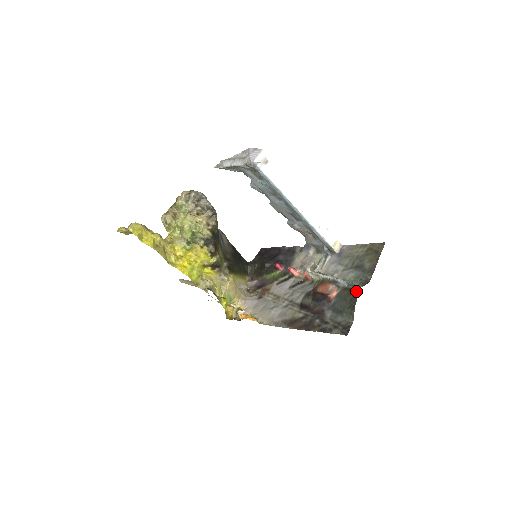
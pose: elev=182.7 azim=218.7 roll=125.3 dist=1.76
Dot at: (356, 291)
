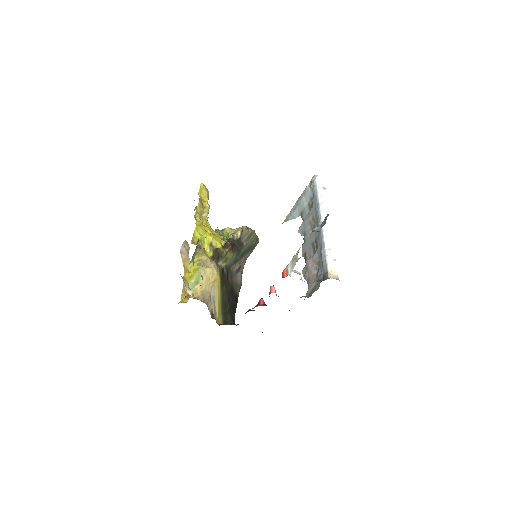
Dot at: occluded
